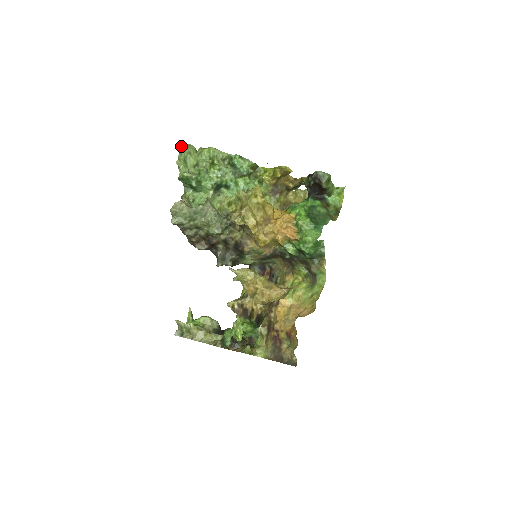
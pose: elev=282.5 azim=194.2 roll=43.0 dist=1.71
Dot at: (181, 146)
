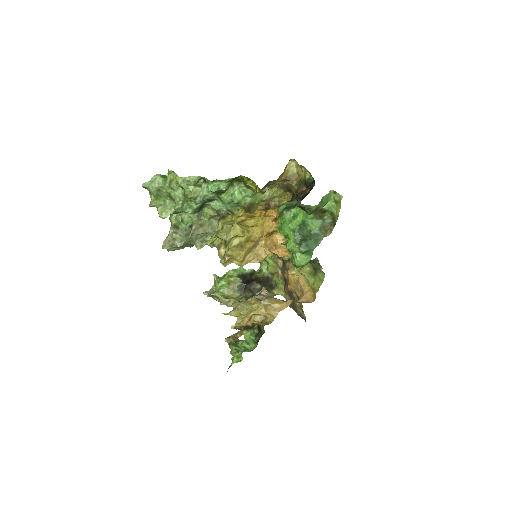
Dot at: (147, 187)
